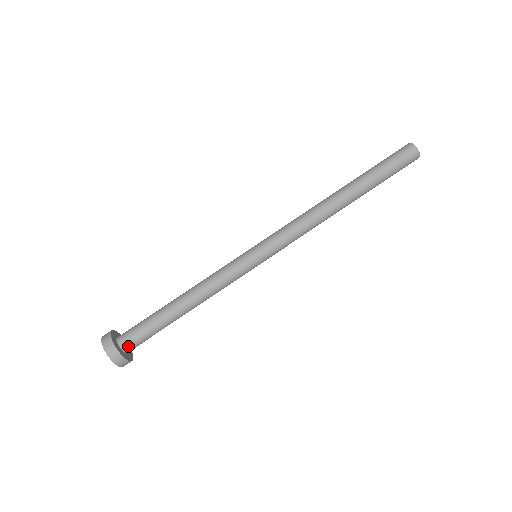
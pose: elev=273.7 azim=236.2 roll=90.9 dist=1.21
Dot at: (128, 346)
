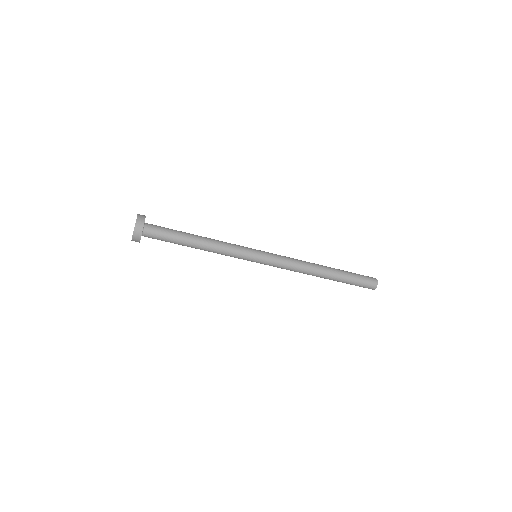
Dot at: occluded
